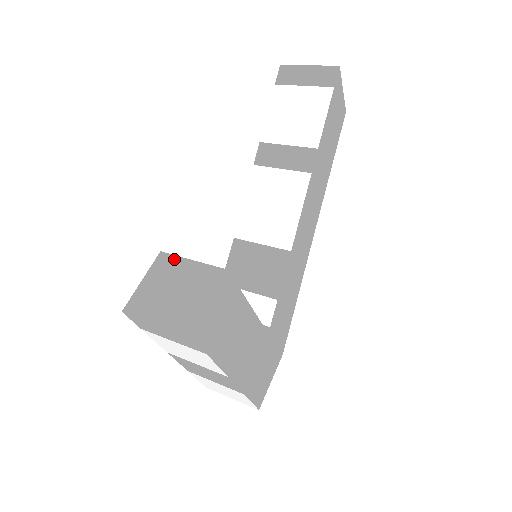
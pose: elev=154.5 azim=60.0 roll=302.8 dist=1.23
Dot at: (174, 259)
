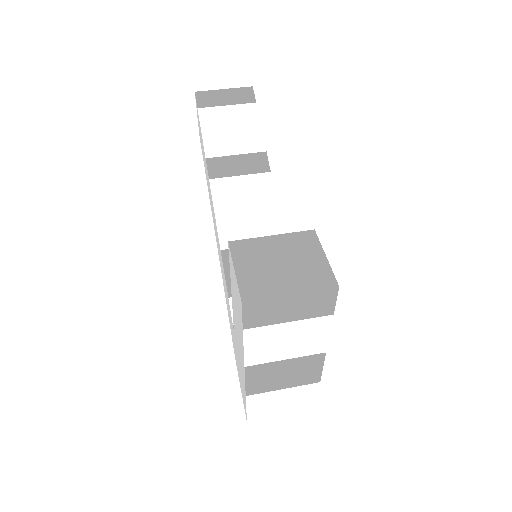
Dot at: (251, 241)
